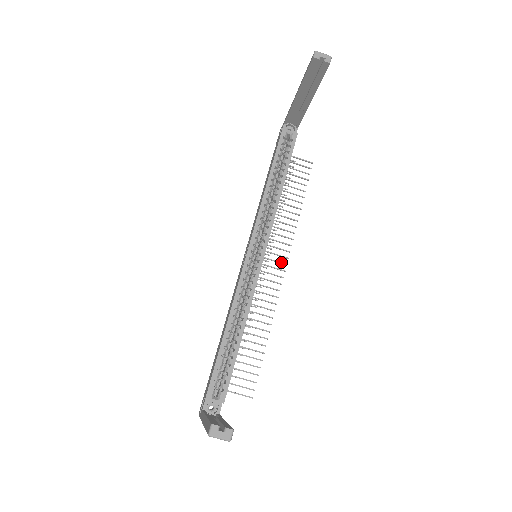
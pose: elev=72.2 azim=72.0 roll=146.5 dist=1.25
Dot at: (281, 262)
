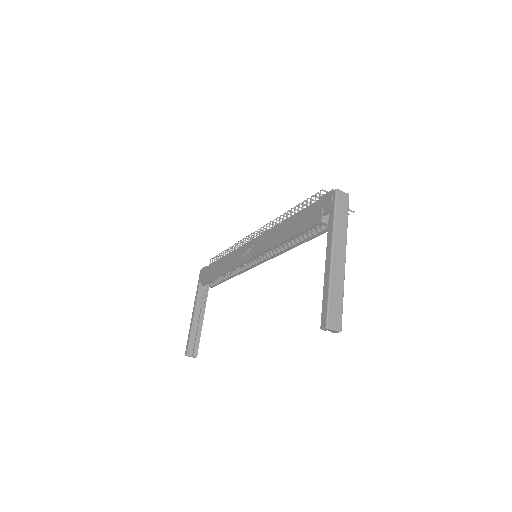
Dot at: occluded
